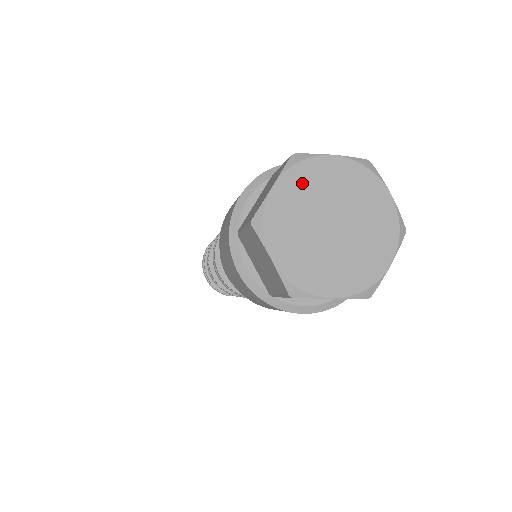
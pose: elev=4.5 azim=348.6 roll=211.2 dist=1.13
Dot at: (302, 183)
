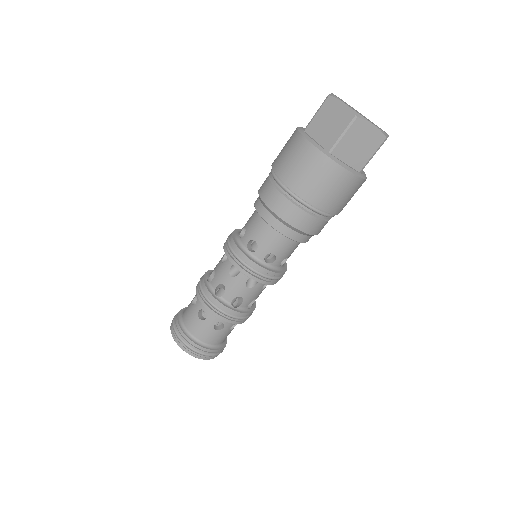
Dot at: occluded
